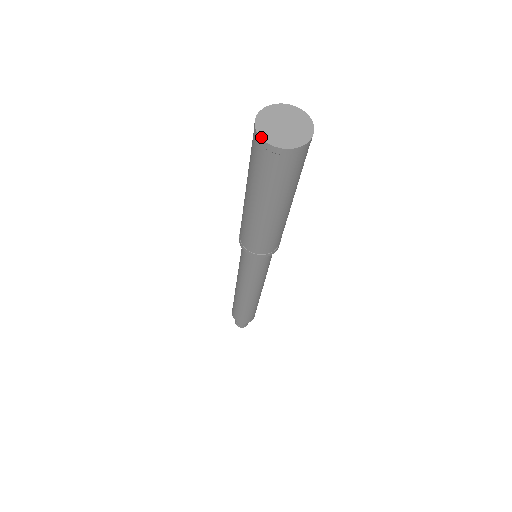
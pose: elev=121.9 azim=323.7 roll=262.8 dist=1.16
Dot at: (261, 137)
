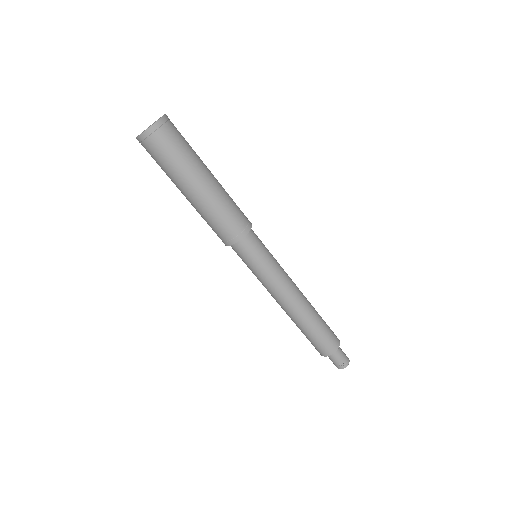
Dot at: (143, 132)
